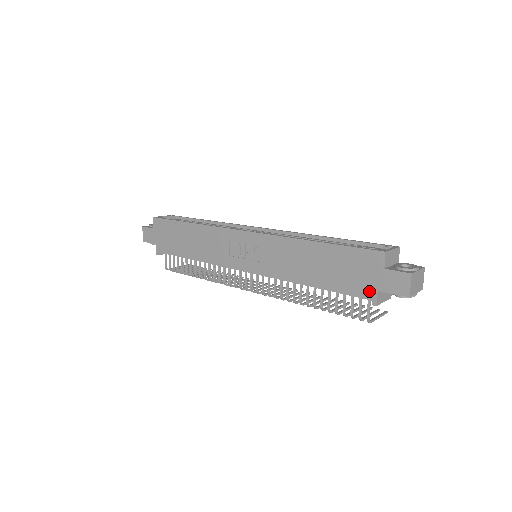
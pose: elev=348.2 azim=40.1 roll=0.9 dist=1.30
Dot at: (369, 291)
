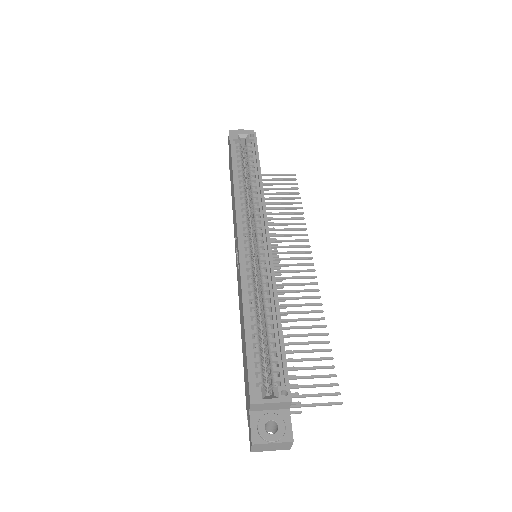
Dot at: occluded
